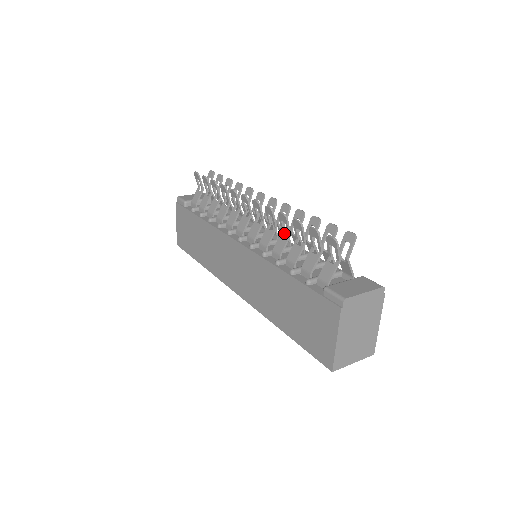
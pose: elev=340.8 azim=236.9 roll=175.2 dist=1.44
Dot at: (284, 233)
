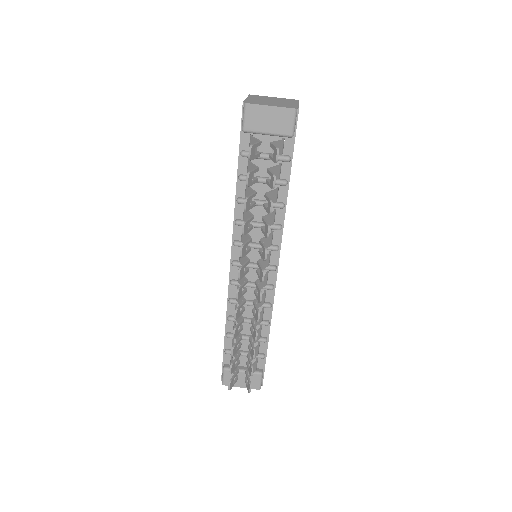
Dot at: (257, 304)
